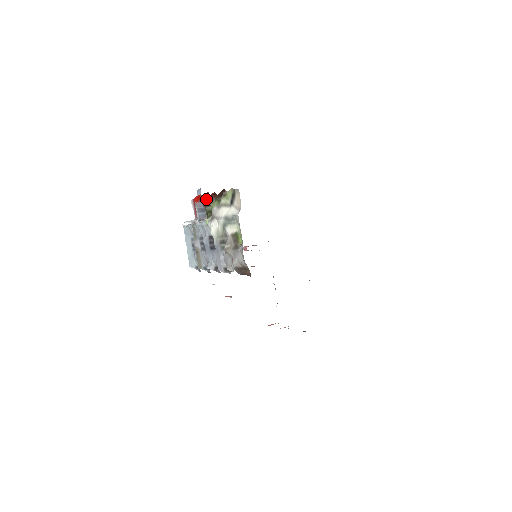
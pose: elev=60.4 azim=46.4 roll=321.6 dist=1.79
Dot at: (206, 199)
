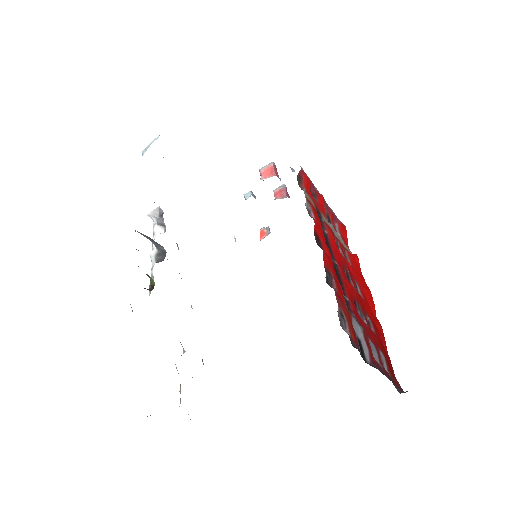
Dot at: occluded
